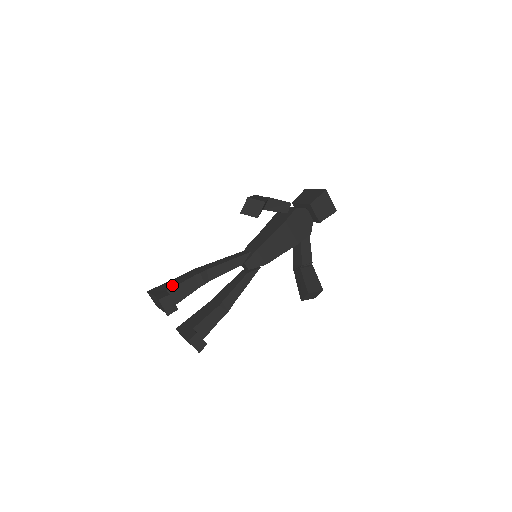
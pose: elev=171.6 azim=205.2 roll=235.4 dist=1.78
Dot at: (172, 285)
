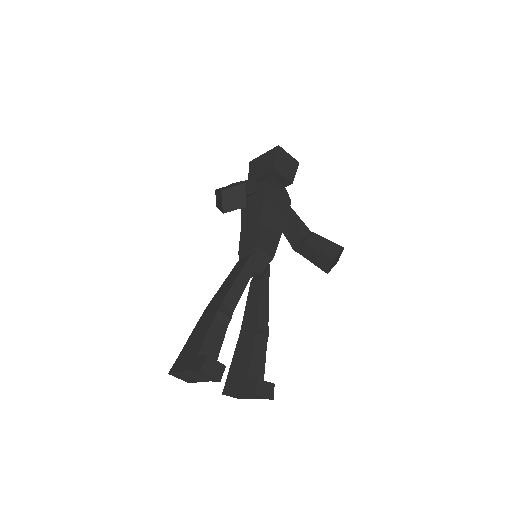
Dot at: (197, 345)
